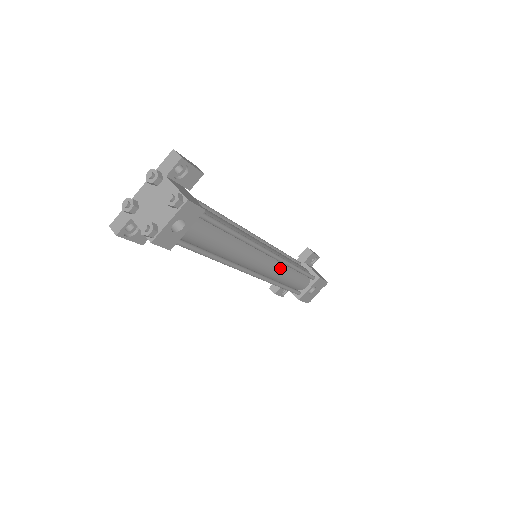
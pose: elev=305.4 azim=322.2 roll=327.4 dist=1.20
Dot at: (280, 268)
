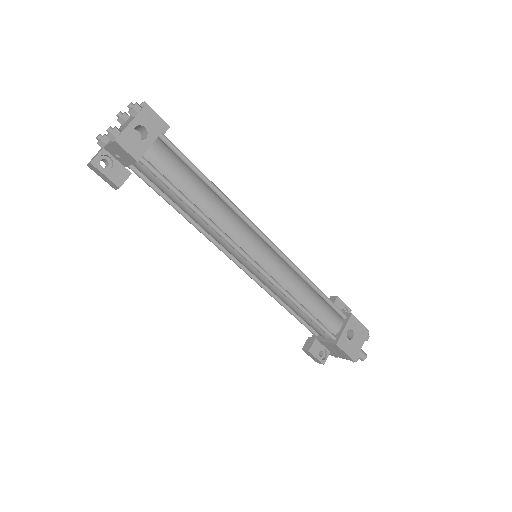
Dot at: (288, 271)
